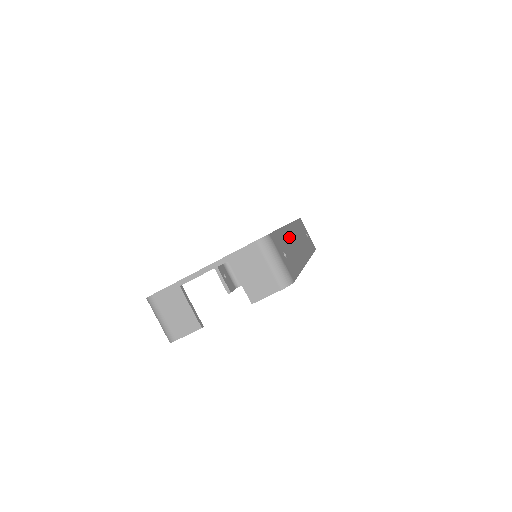
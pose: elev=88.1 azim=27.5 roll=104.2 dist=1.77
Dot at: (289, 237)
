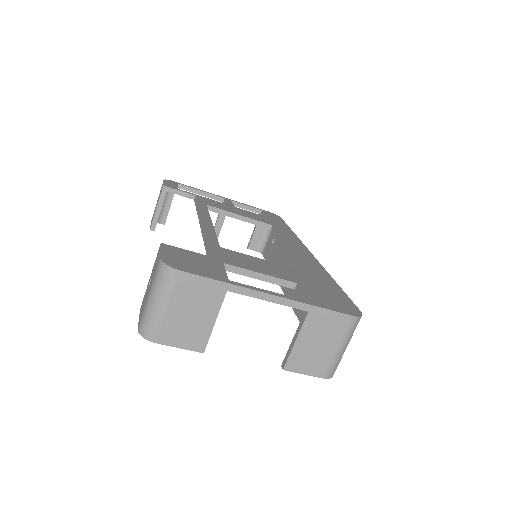
Dot at: occluded
